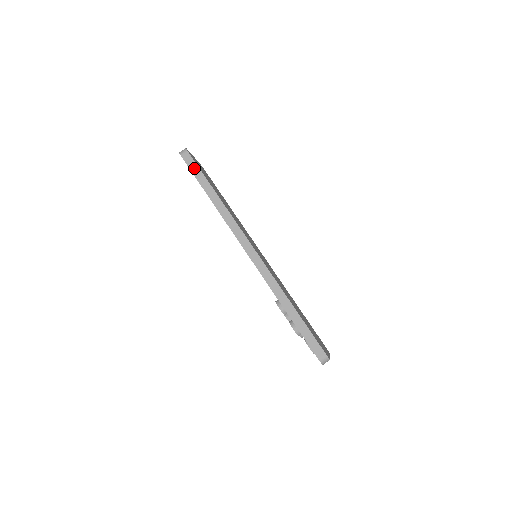
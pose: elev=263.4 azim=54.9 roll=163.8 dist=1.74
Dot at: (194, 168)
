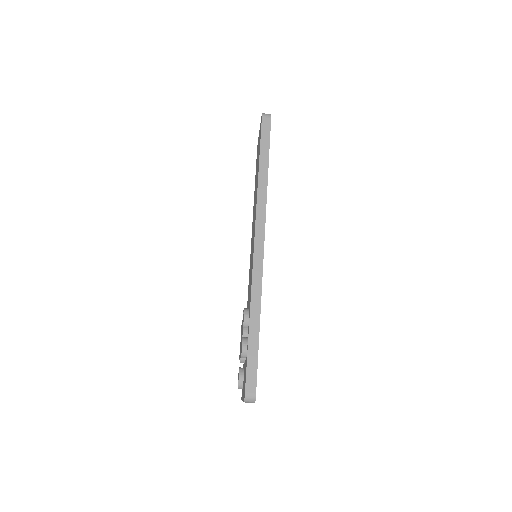
Dot at: (265, 135)
